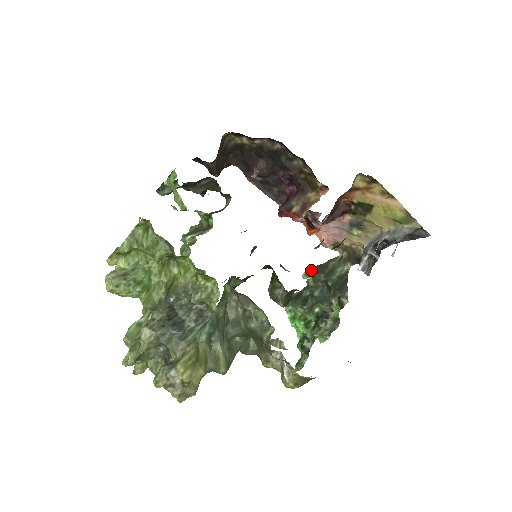
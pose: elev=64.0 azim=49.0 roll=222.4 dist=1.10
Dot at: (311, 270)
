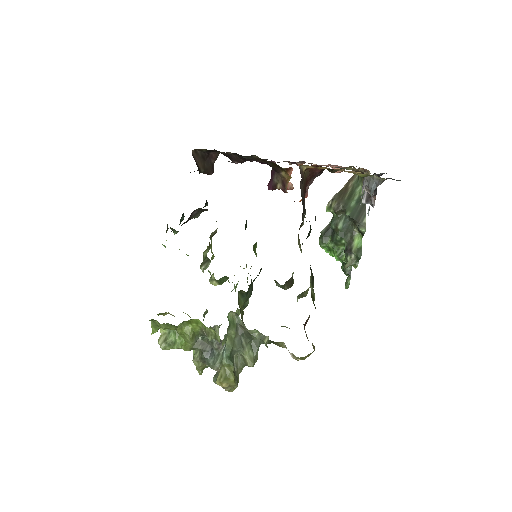
Dot at: (331, 202)
